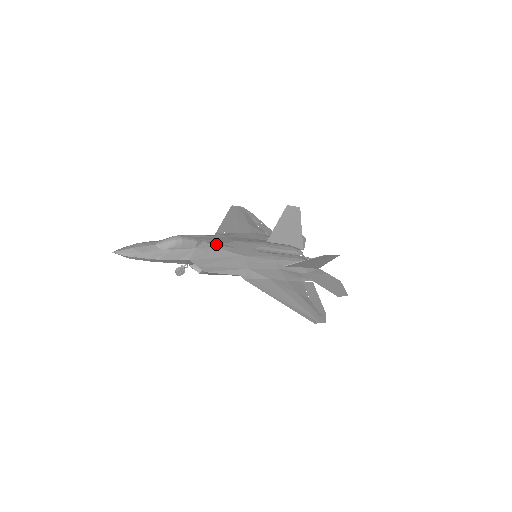
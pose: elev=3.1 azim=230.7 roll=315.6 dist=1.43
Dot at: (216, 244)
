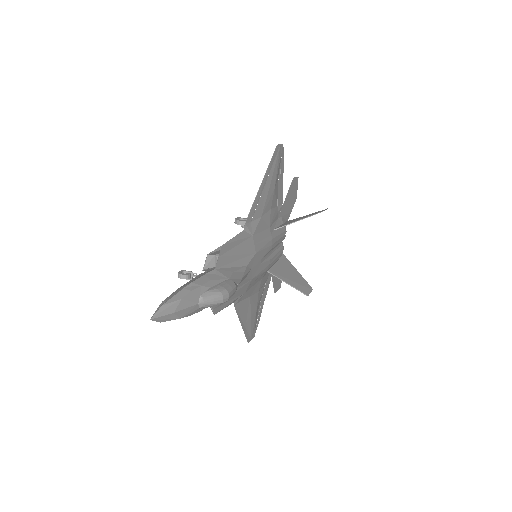
Dot at: (244, 276)
